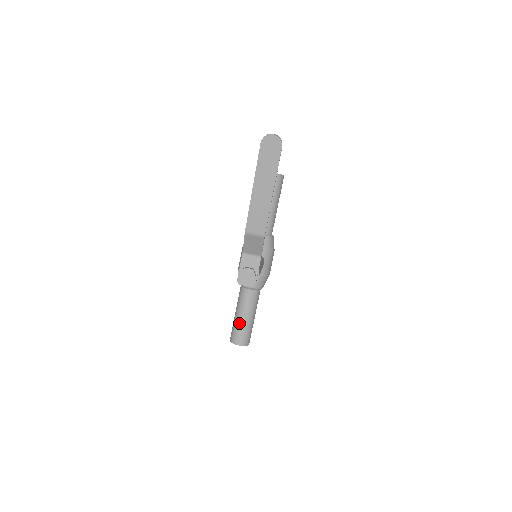
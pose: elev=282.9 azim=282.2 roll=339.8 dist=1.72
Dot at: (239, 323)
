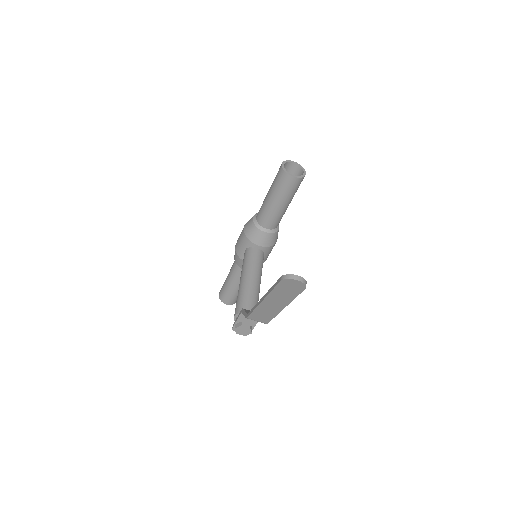
Dot at: (229, 290)
